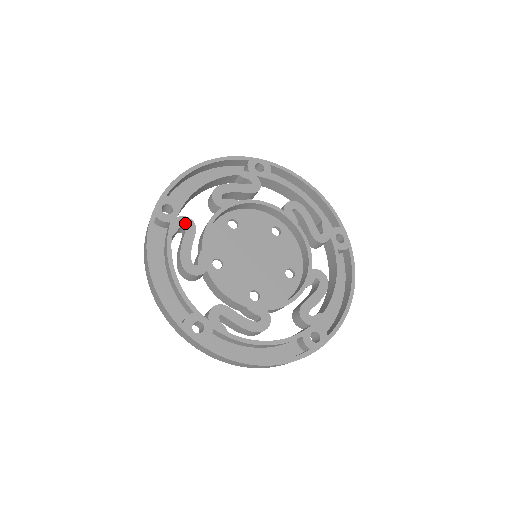
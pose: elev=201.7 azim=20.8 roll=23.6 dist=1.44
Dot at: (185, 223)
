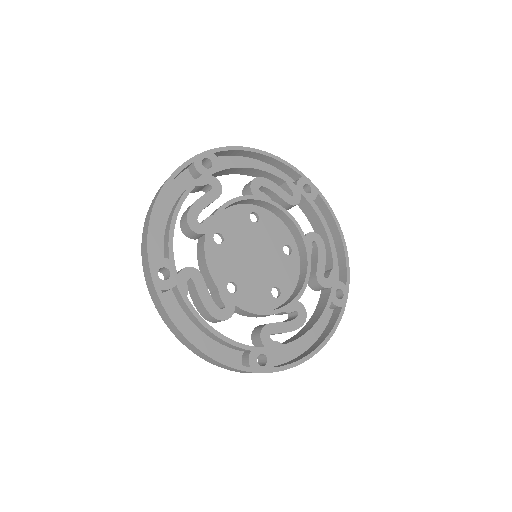
Dot at: (214, 184)
